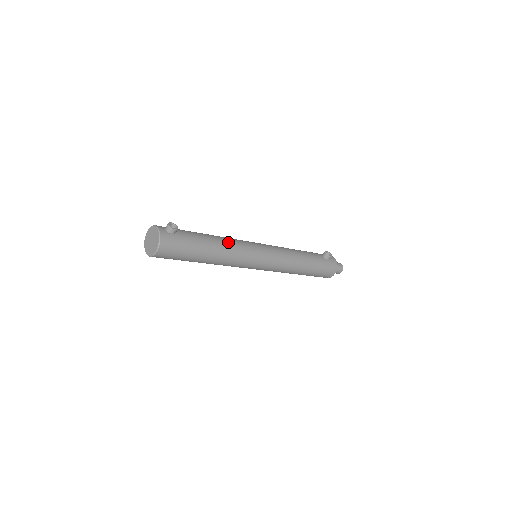
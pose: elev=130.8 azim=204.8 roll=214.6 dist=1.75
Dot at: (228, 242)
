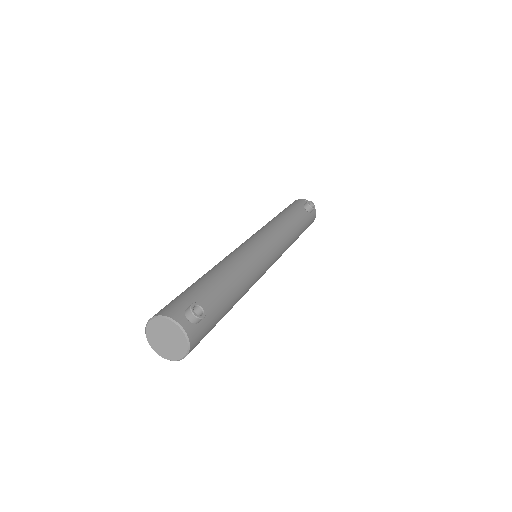
Dot at: (243, 272)
